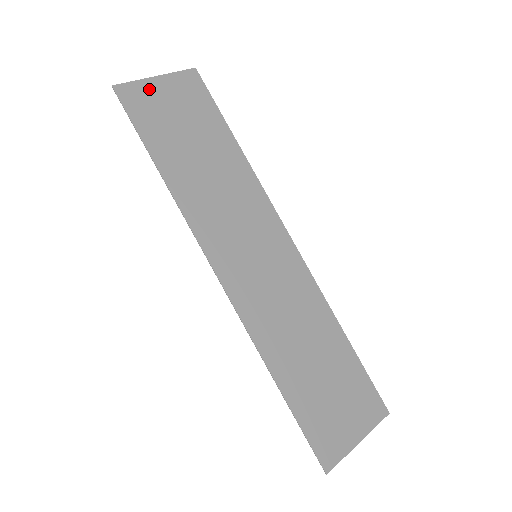
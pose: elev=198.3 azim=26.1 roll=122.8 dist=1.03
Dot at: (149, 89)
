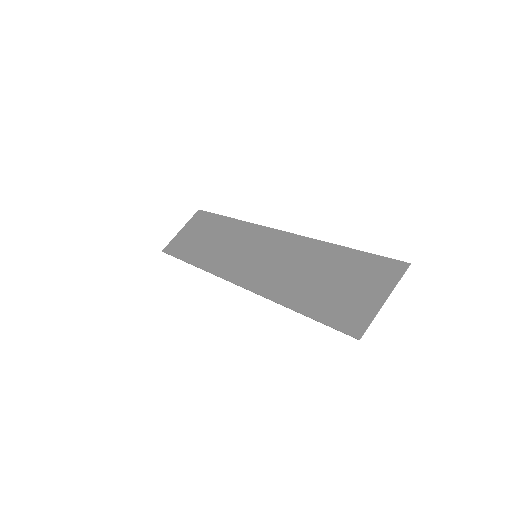
Dot at: (178, 237)
